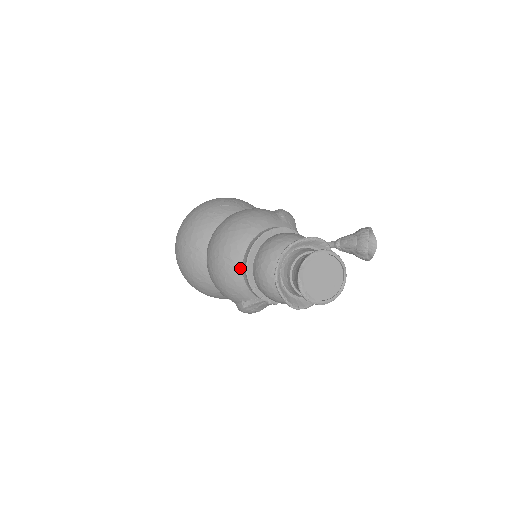
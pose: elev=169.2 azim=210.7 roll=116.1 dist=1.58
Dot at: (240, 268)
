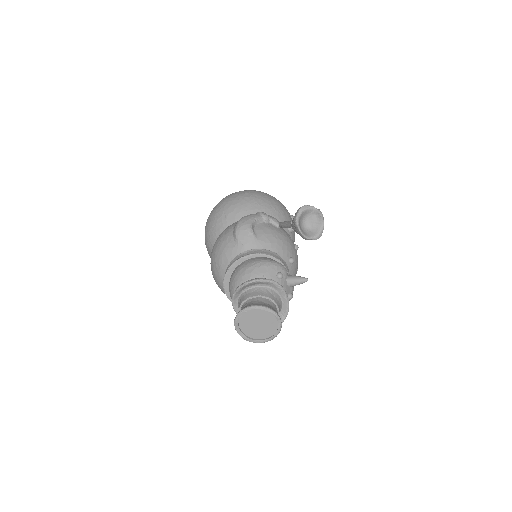
Dot at: occluded
